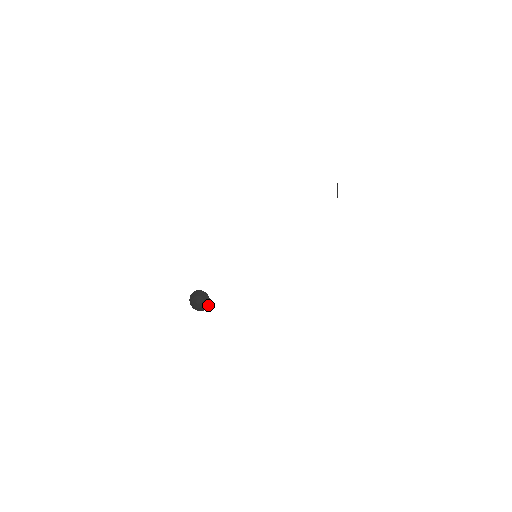
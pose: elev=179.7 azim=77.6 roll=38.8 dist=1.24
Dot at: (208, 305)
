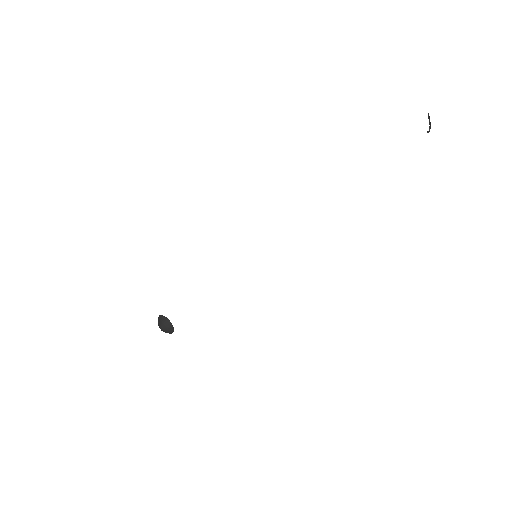
Dot at: (173, 331)
